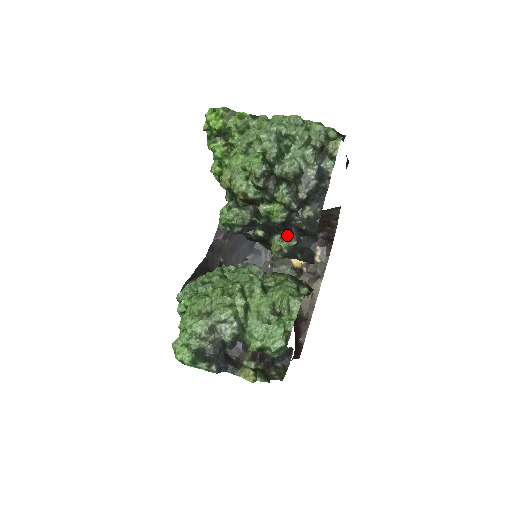
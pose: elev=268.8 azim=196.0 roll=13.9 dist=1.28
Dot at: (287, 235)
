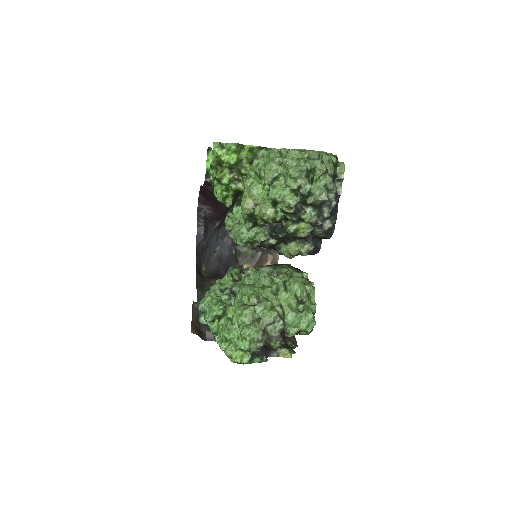
Dot at: (305, 242)
